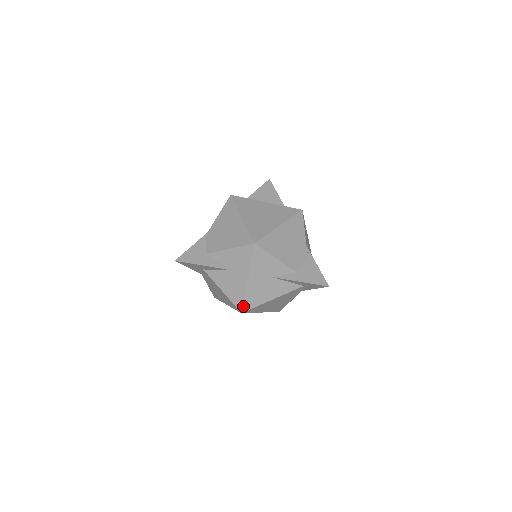
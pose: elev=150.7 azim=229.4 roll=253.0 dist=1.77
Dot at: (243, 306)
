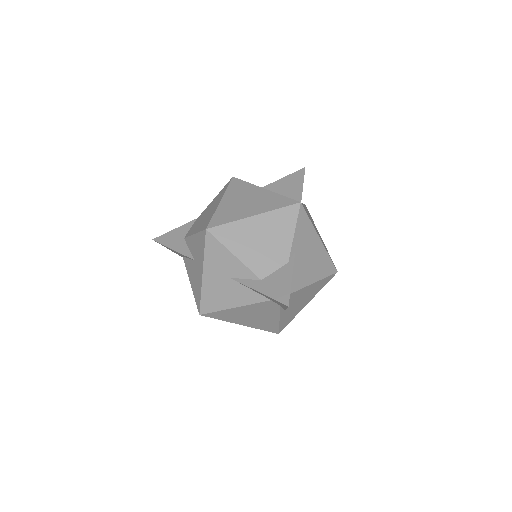
Dot at: (200, 306)
